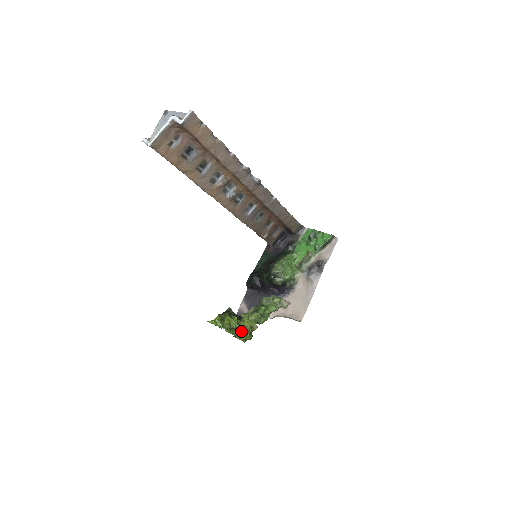
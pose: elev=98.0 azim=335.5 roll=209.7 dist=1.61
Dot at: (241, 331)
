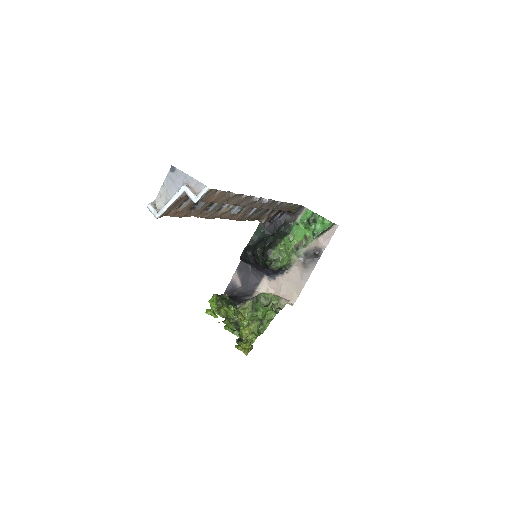
Dot at: (241, 336)
